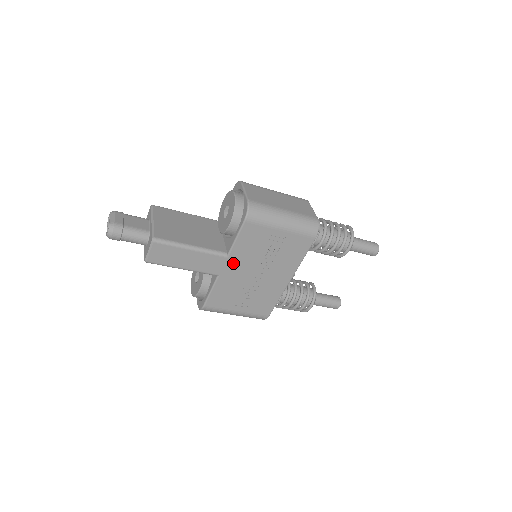
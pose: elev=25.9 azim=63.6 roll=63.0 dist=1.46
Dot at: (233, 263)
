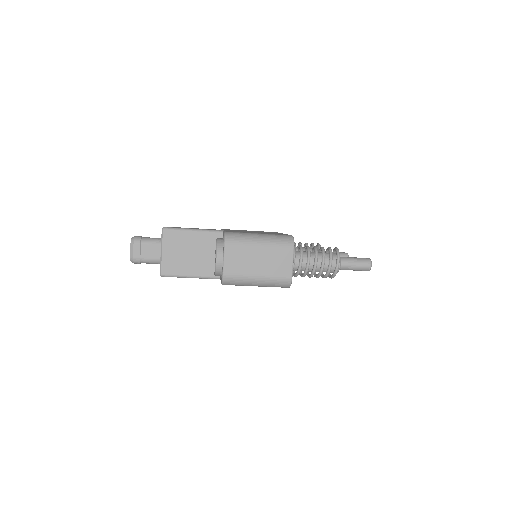
Dot at: occluded
